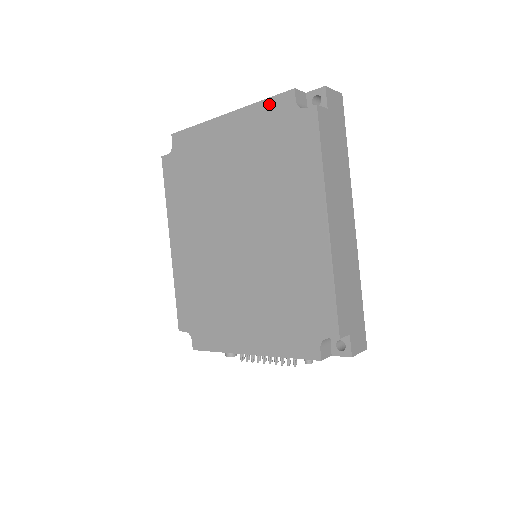
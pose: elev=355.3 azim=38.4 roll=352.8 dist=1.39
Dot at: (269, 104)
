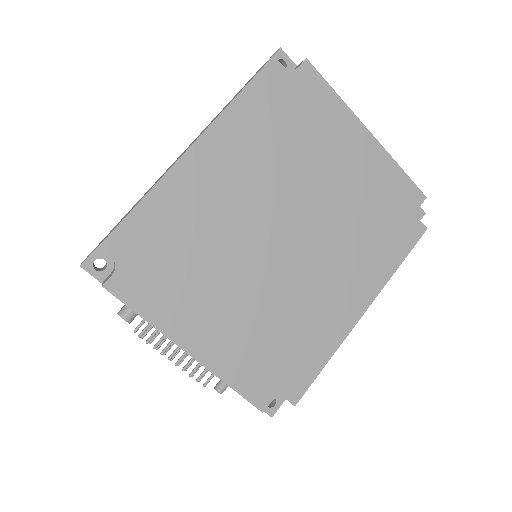
Dot at: (404, 180)
